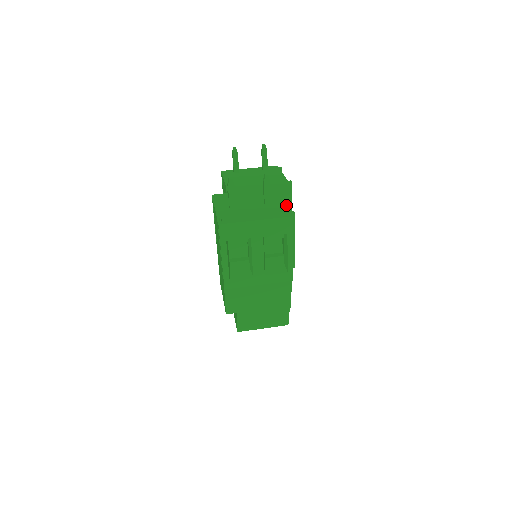
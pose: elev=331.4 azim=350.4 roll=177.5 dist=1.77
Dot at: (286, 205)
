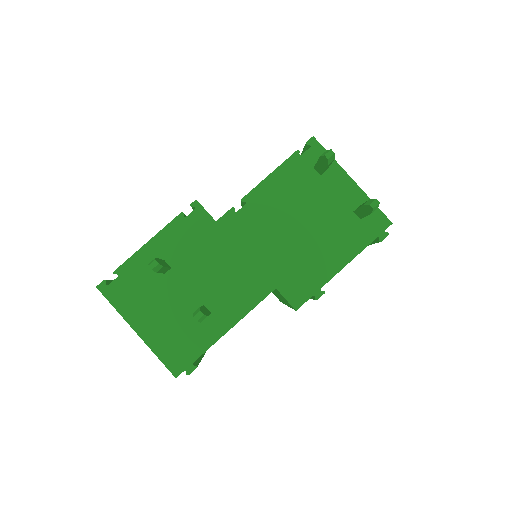
Dot at: (211, 345)
